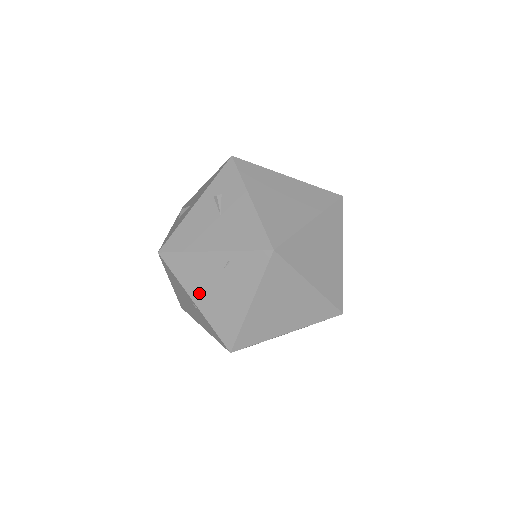
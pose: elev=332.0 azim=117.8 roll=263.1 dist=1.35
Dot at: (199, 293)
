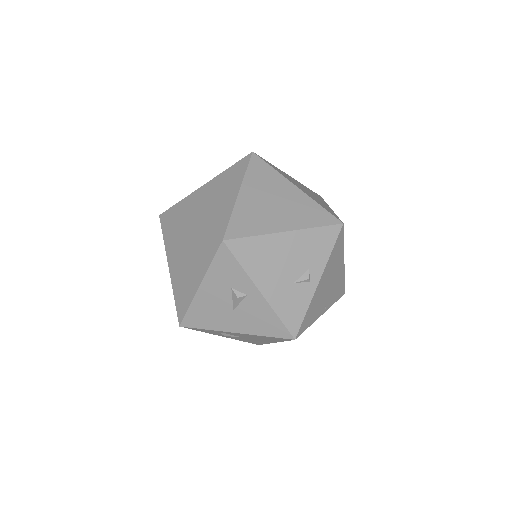
Dot at: occluded
